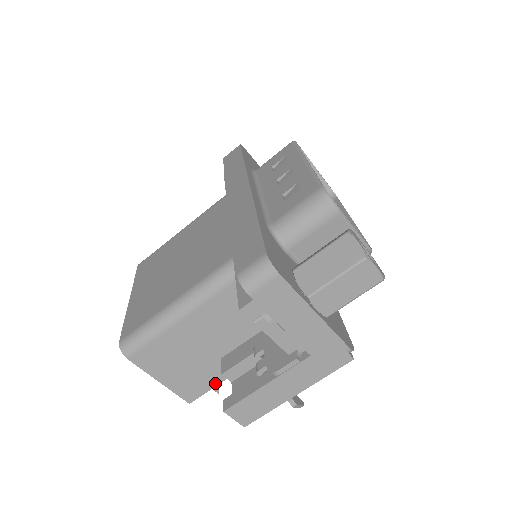
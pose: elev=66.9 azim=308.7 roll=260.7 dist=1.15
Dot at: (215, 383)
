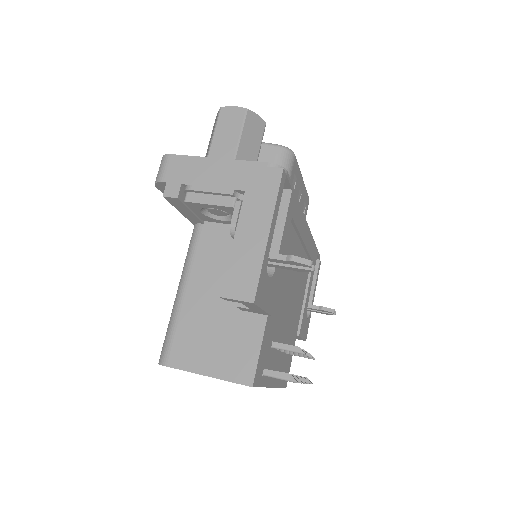
Dot at: (258, 343)
